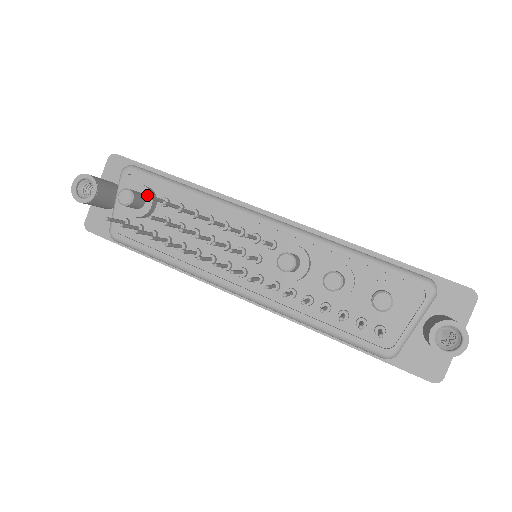
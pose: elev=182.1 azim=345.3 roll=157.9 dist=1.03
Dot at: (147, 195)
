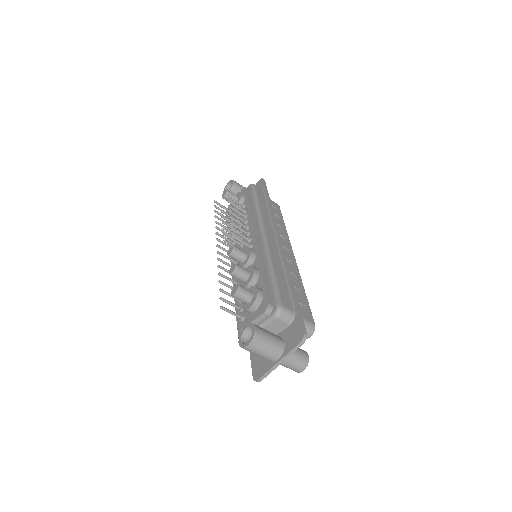
Dot at: (239, 199)
